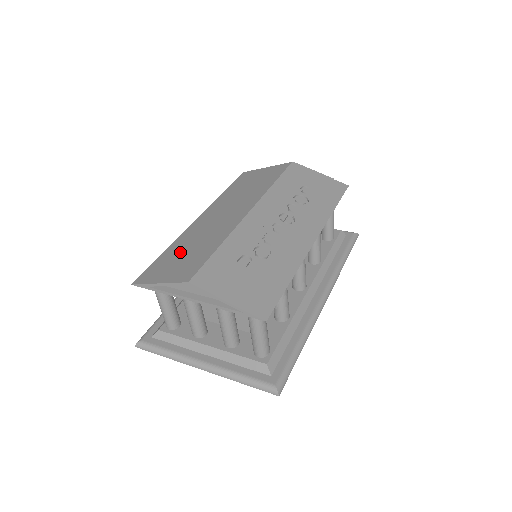
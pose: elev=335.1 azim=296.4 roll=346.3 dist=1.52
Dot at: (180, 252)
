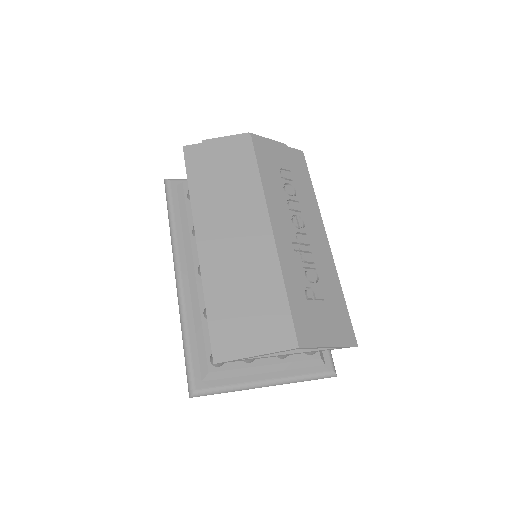
Dot at: (236, 304)
